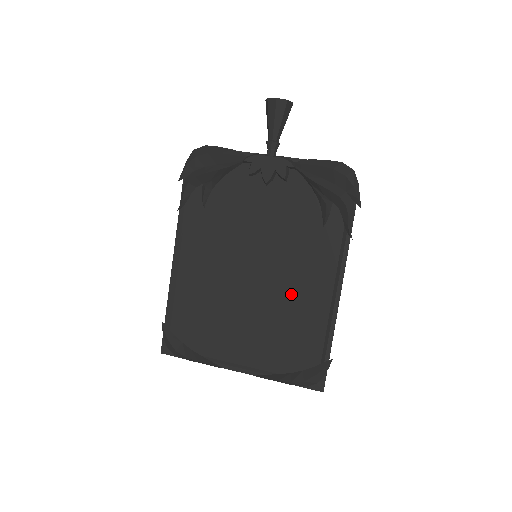
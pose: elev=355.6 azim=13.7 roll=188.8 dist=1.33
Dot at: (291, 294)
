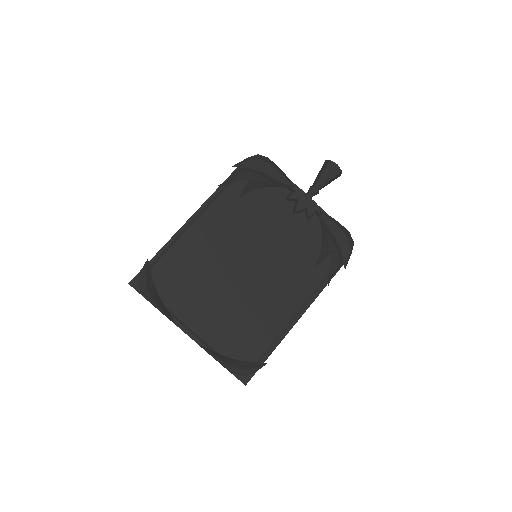
Dot at: (265, 298)
